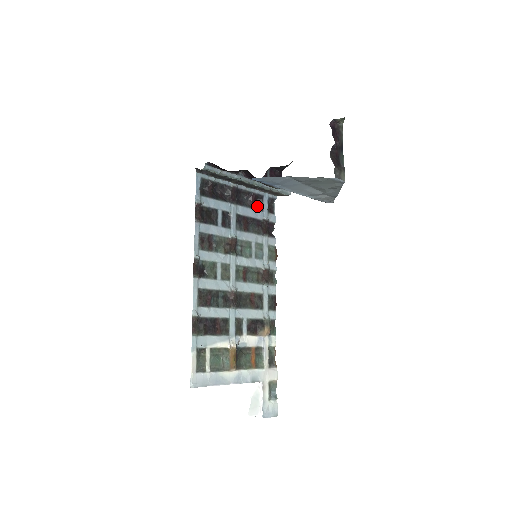
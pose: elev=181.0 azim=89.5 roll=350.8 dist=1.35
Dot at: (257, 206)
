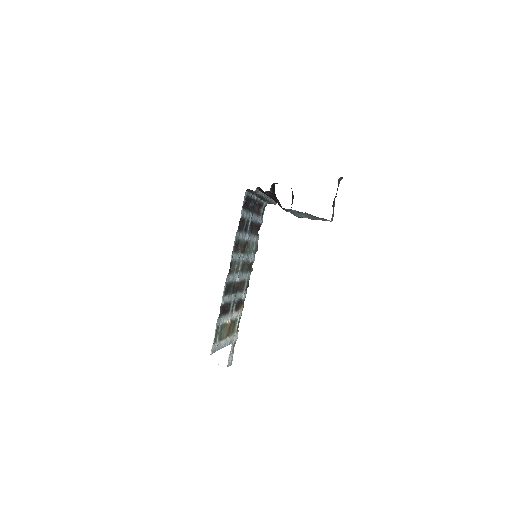
Dot at: (258, 212)
